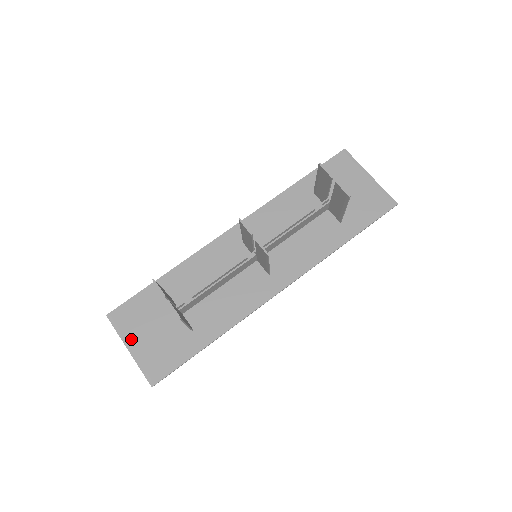
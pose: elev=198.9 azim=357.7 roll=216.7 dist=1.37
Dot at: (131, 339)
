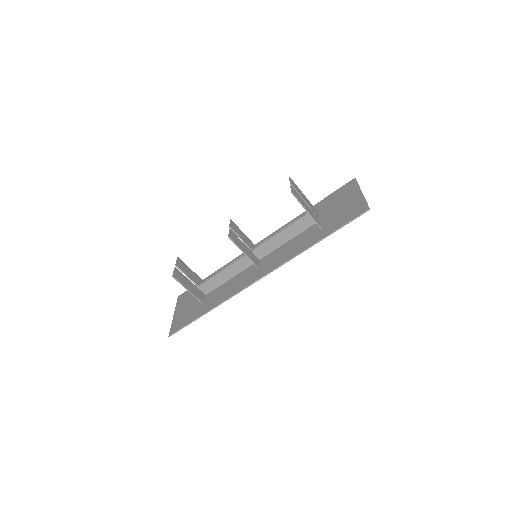
Dot at: (178, 309)
